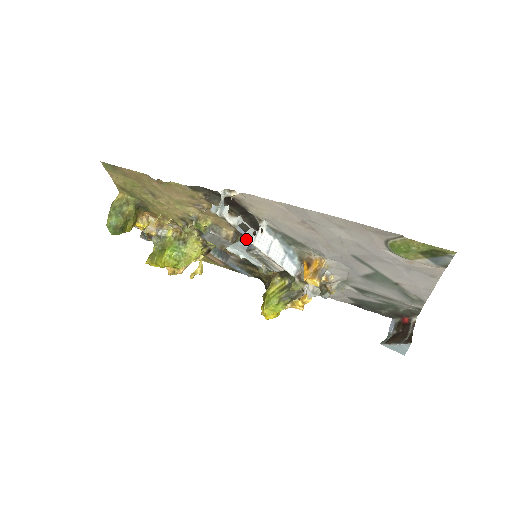
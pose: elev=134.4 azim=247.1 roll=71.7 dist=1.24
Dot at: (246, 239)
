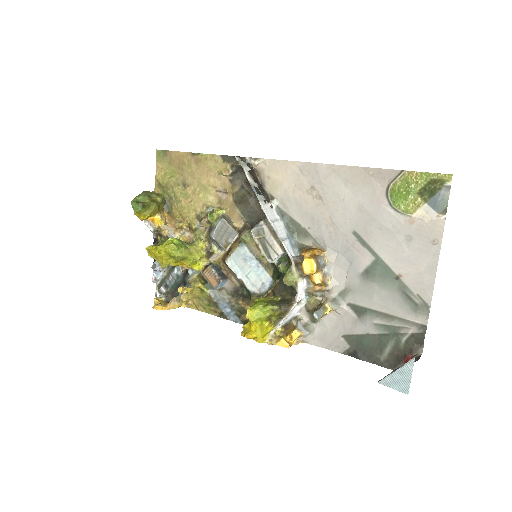
Dot at: (251, 239)
